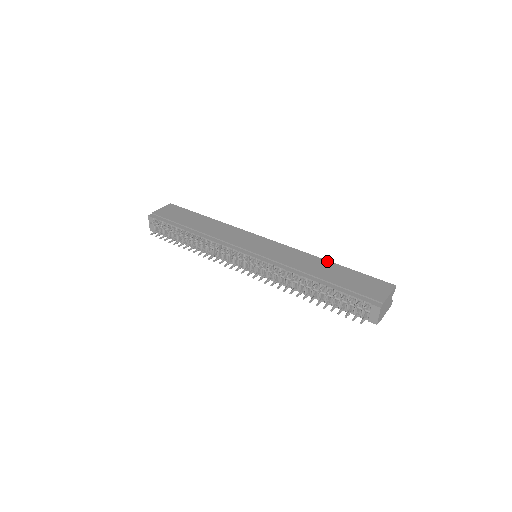
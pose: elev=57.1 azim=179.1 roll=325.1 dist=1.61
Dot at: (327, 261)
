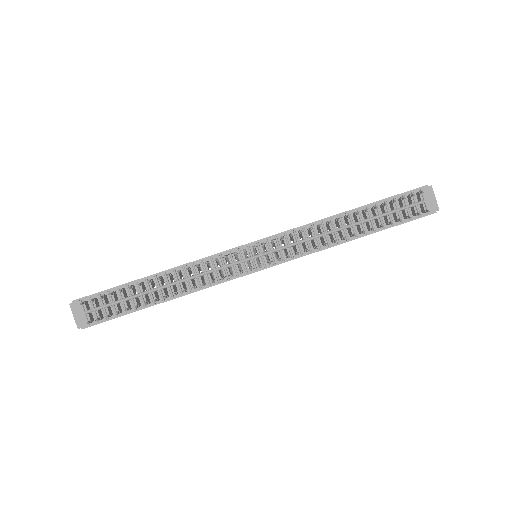
Dot at: occluded
